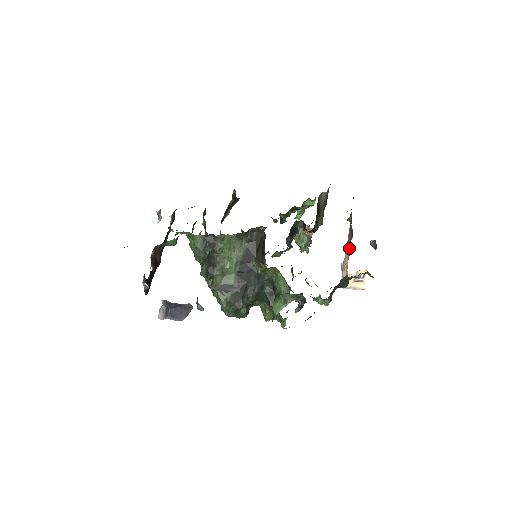
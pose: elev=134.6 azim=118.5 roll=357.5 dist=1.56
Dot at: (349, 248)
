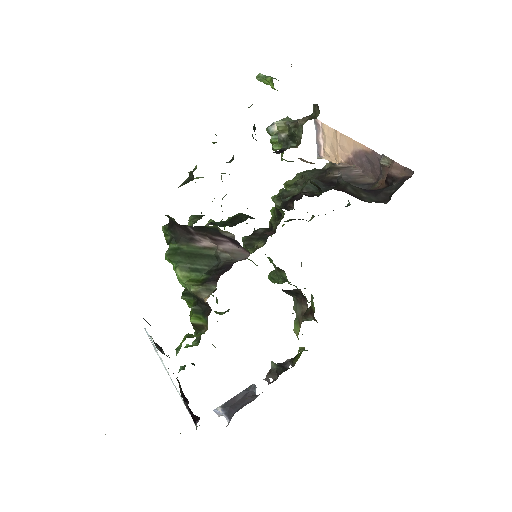
Dot at: (357, 163)
